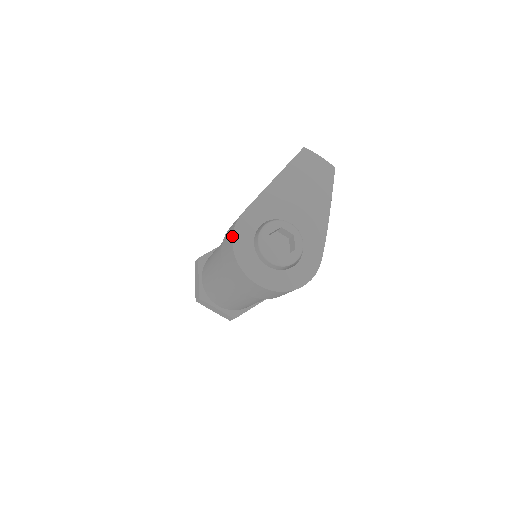
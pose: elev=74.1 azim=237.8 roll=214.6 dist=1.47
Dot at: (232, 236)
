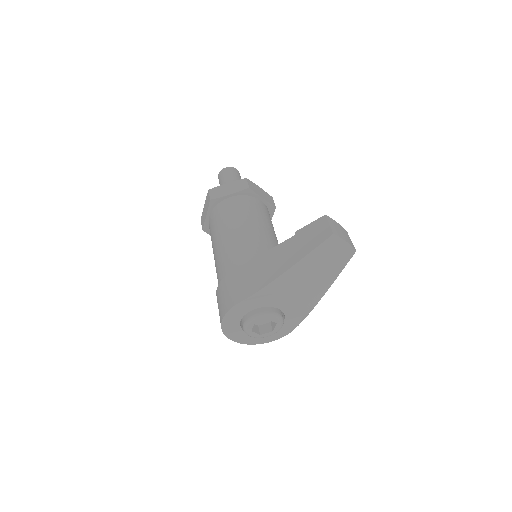
Dot at: (223, 316)
